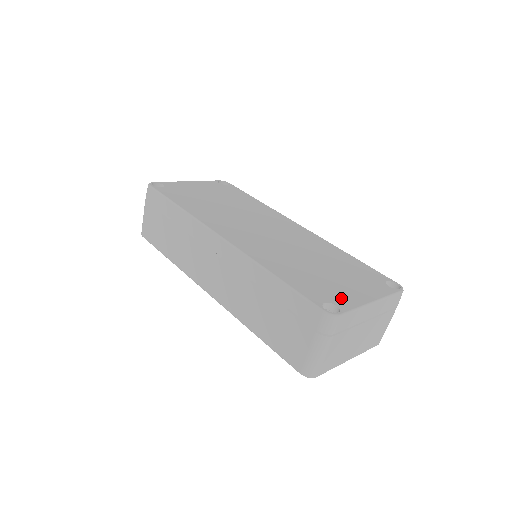
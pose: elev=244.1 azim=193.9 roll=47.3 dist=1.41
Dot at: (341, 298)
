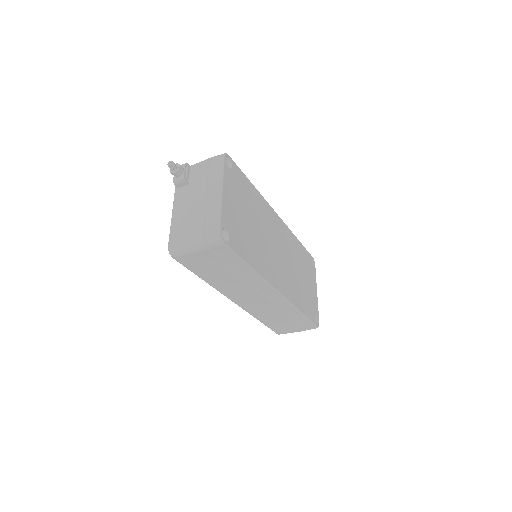
Dot at: (315, 306)
